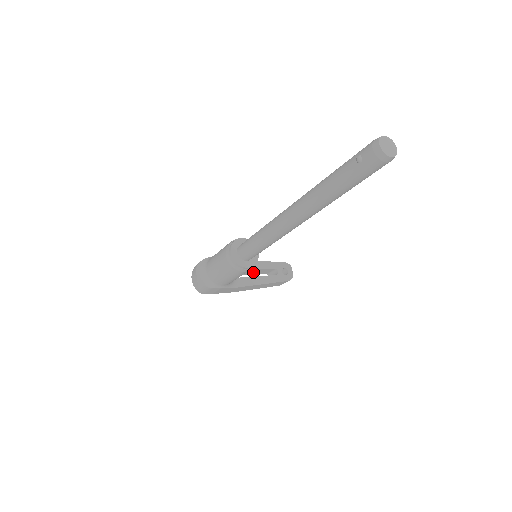
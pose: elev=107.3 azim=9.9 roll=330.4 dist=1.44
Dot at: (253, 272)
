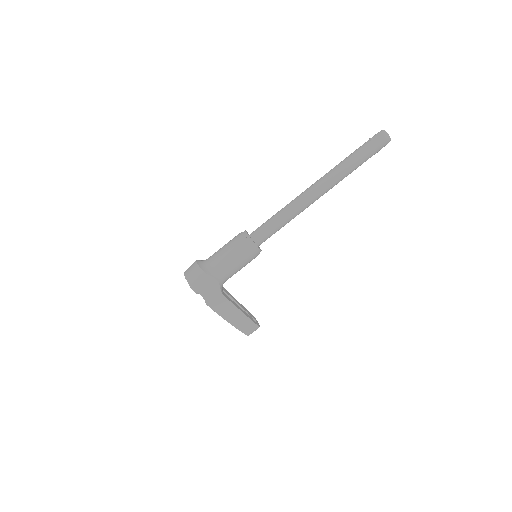
Dot at: occluded
